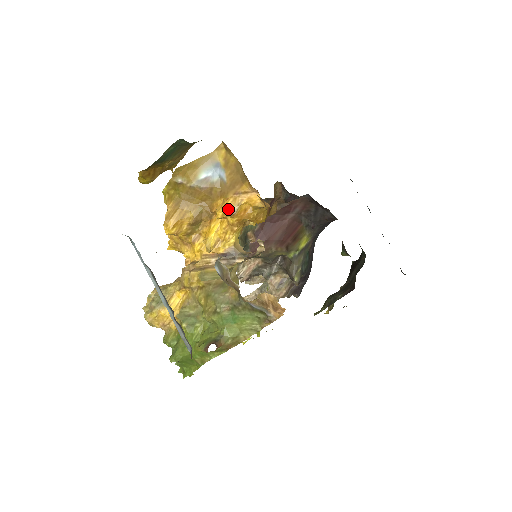
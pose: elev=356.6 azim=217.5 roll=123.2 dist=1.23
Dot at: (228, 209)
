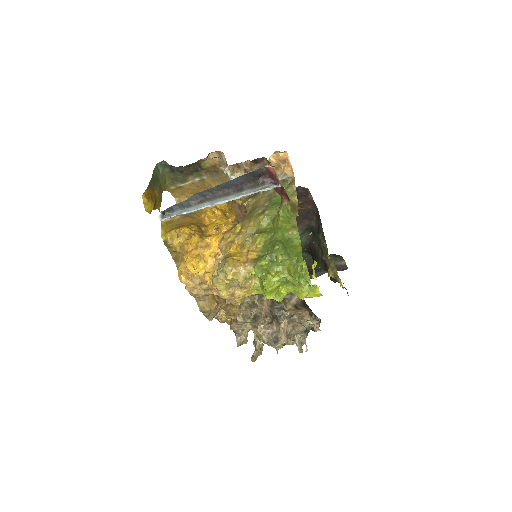
Dot at: (211, 209)
